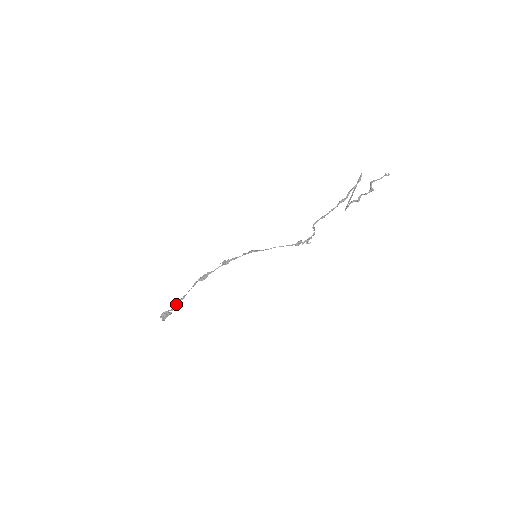
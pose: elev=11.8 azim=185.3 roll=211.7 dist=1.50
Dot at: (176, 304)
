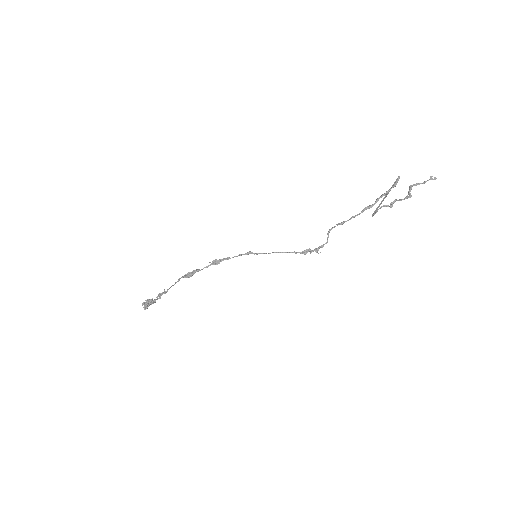
Dot at: (159, 295)
